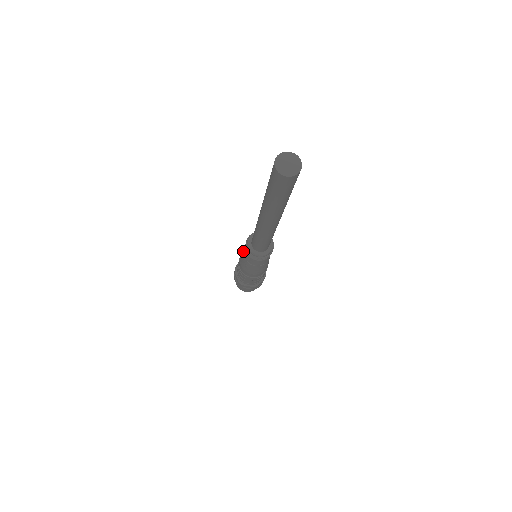
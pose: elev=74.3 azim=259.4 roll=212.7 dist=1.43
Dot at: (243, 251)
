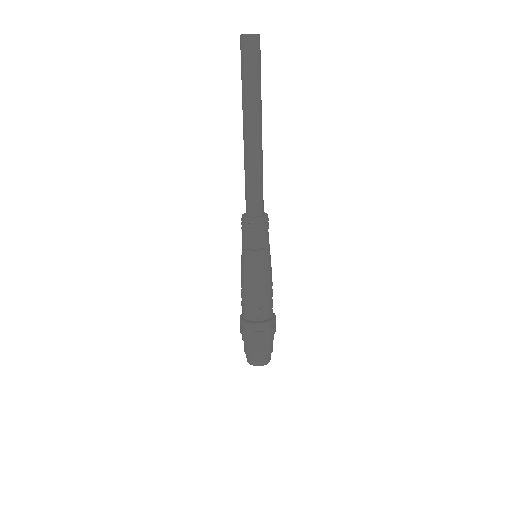
Dot at: occluded
